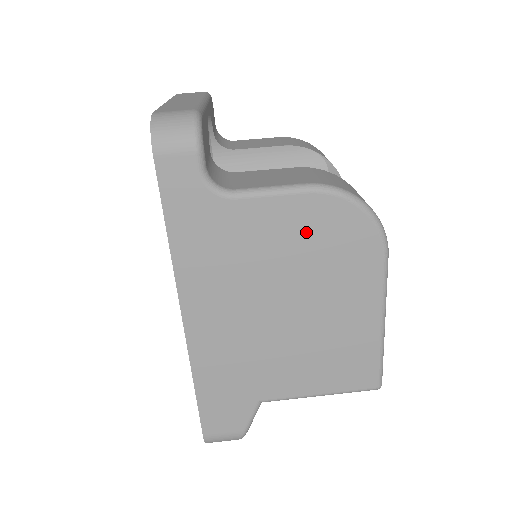
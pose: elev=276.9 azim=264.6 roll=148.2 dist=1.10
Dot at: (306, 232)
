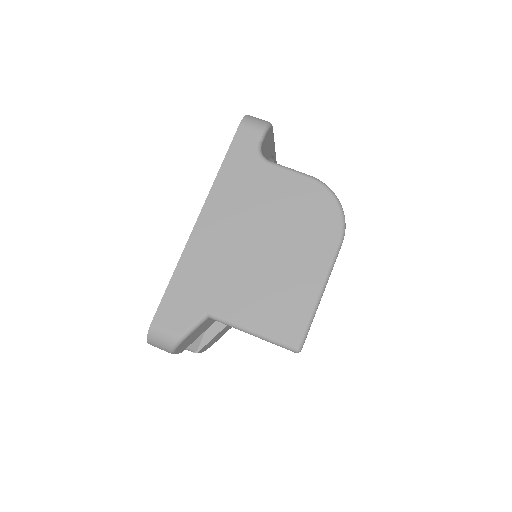
Dot at: (298, 201)
